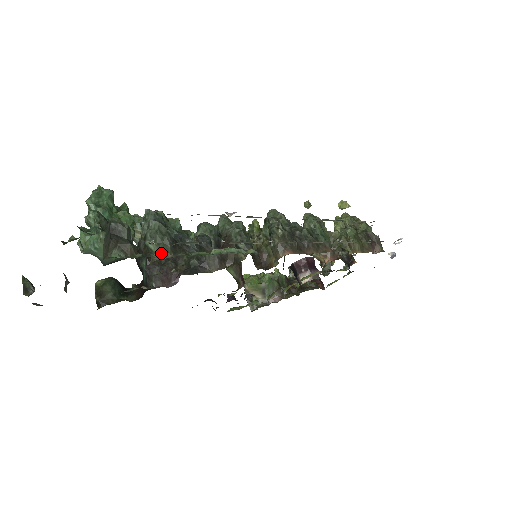
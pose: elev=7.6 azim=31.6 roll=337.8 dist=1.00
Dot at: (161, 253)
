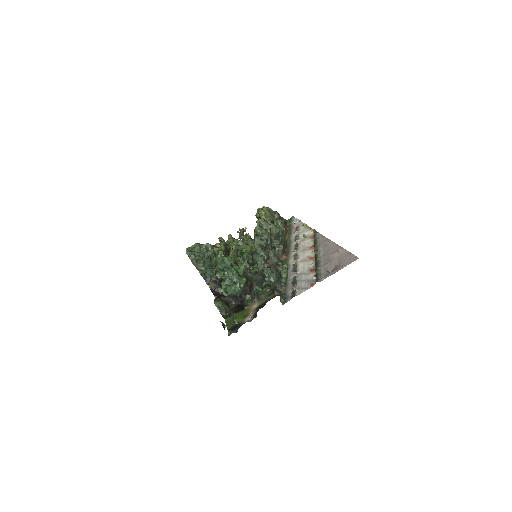
Dot at: (280, 288)
